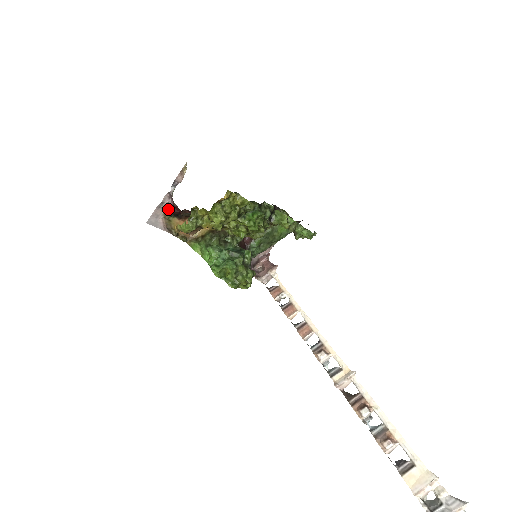
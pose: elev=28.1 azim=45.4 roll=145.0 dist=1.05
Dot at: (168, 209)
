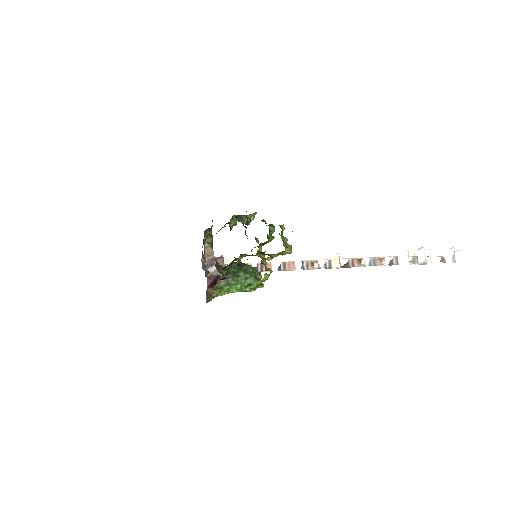
Dot at: (210, 288)
